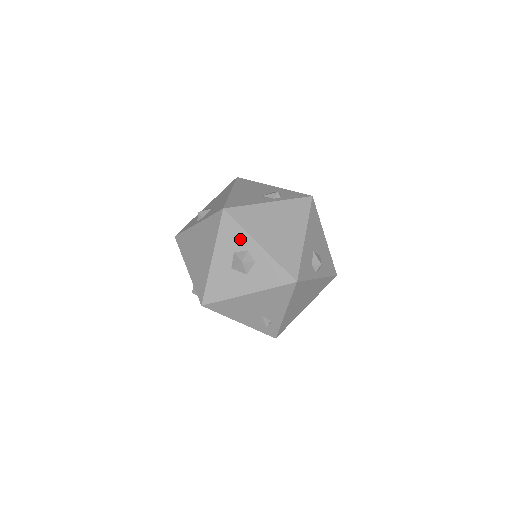
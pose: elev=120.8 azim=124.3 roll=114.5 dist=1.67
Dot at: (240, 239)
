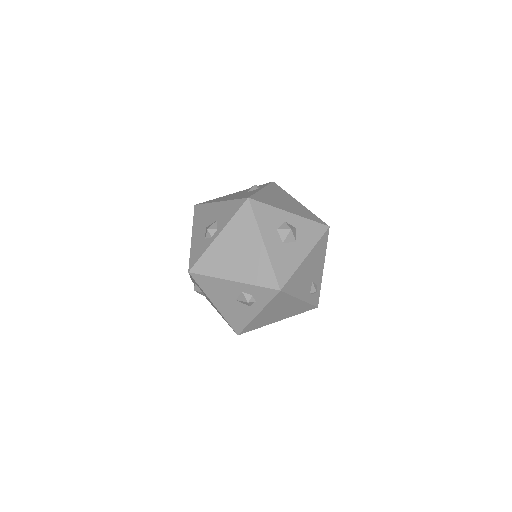
Dot at: (275, 216)
